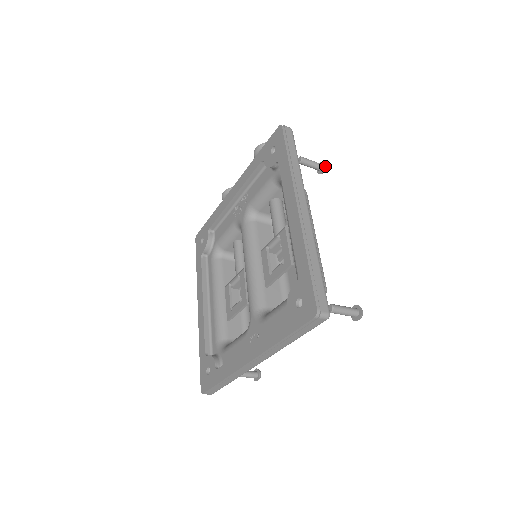
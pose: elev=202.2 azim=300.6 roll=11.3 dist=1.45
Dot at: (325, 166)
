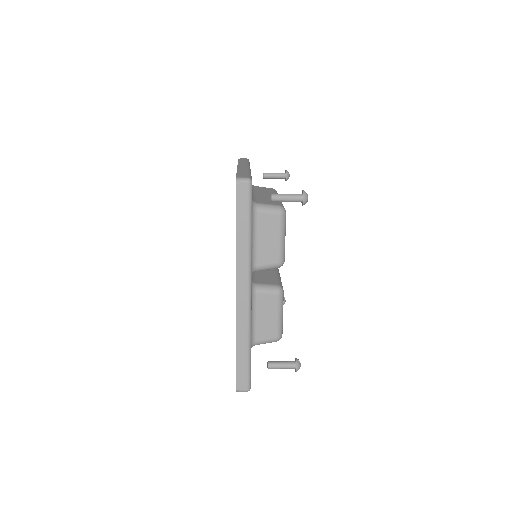
Dot at: (286, 171)
